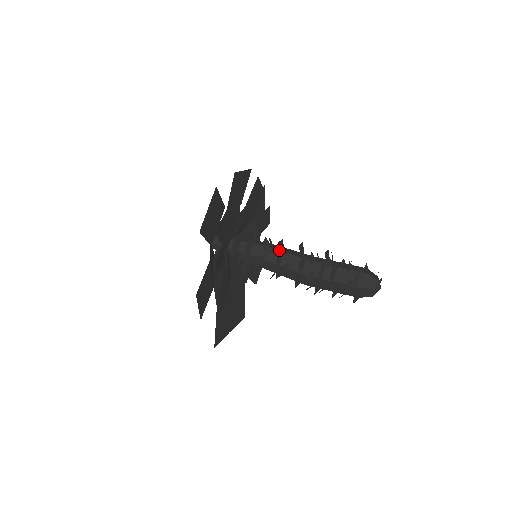
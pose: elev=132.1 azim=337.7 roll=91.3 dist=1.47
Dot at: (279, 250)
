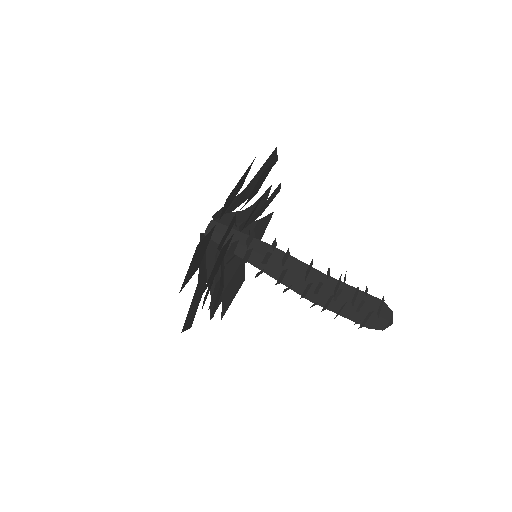
Dot at: (281, 273)
